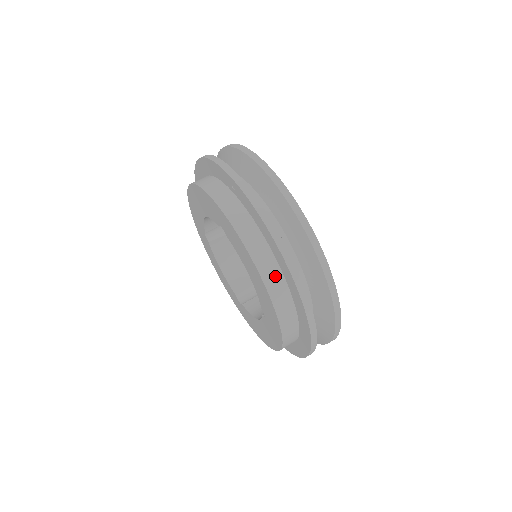
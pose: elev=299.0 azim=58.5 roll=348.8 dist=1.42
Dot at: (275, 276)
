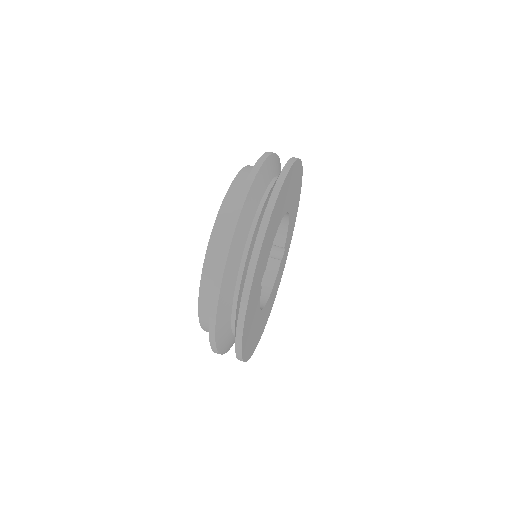
Dot at: (233, 207)
